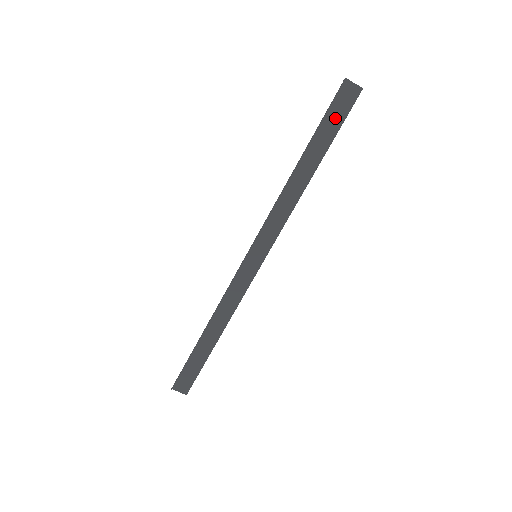
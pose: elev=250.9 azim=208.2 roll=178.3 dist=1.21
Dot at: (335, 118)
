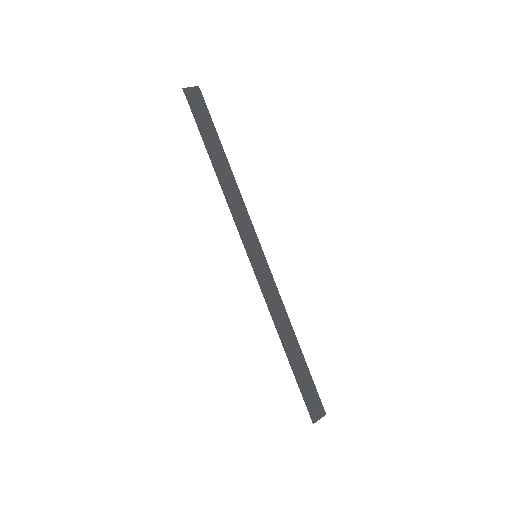
Dot at: (203, 118)
